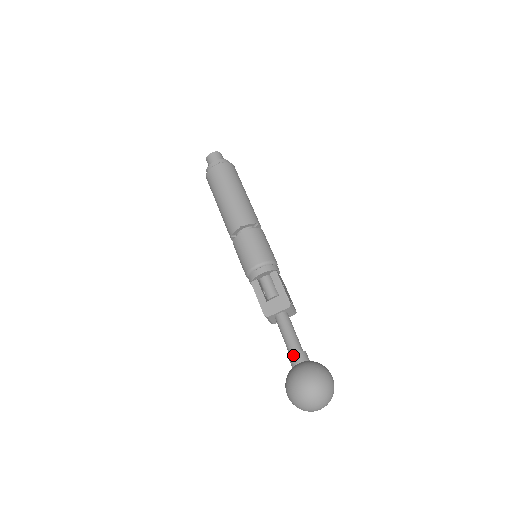
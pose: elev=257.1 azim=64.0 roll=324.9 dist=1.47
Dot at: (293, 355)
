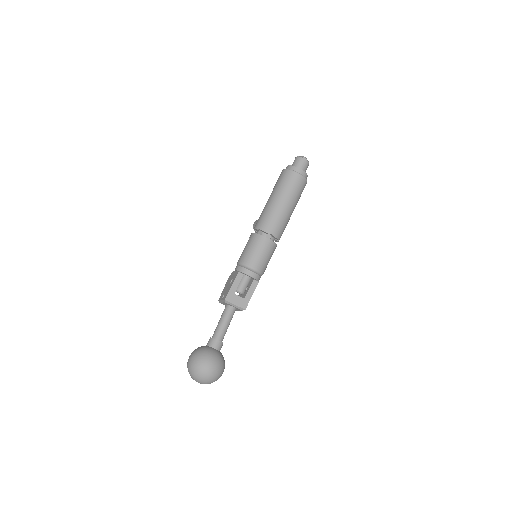
Dot at: (217, 341)
